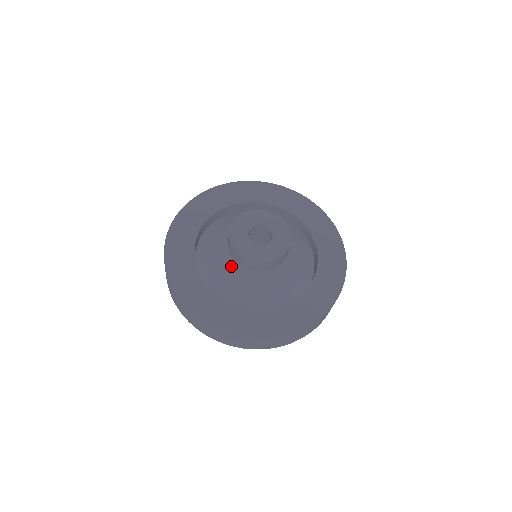
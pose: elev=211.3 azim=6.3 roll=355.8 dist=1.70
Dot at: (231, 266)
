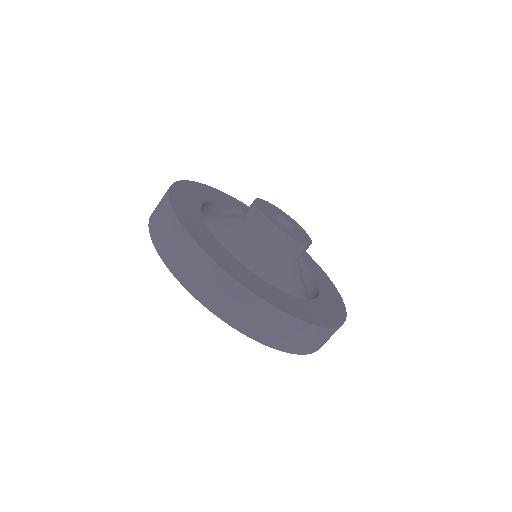
Dot at: (247, 239)
